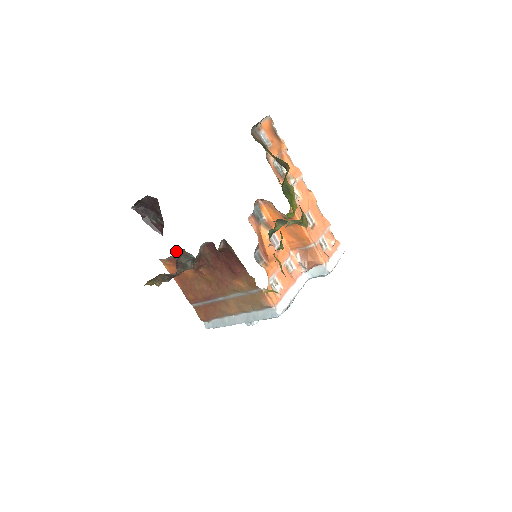
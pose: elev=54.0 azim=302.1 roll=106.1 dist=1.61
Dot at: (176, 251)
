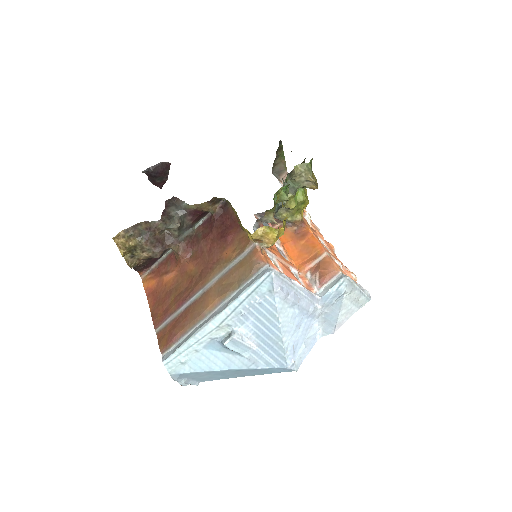
Dot at: (169, 200)
